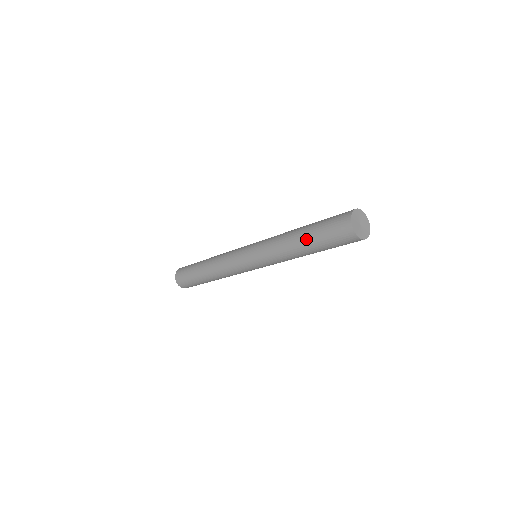
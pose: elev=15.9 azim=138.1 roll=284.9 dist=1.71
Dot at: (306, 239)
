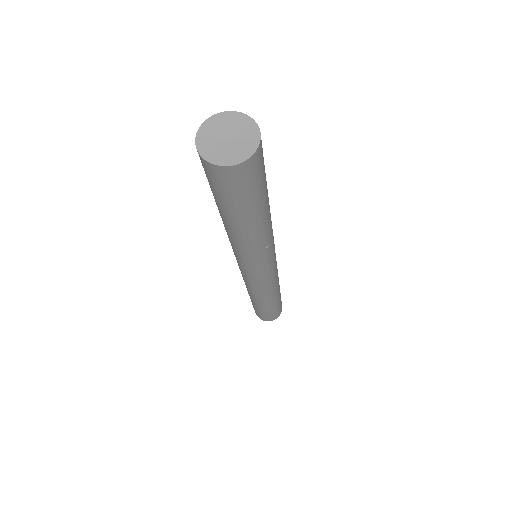
Dot at: (219, 211)
